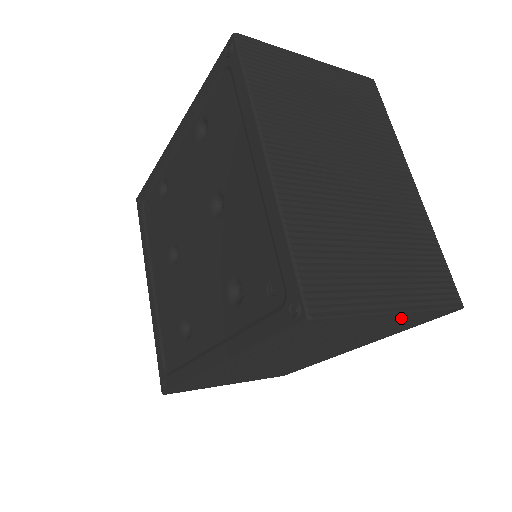
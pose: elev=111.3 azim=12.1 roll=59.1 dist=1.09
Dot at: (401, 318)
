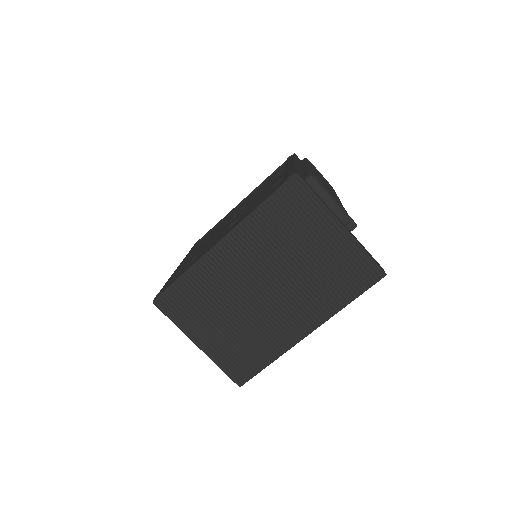
Dot at: occluded
